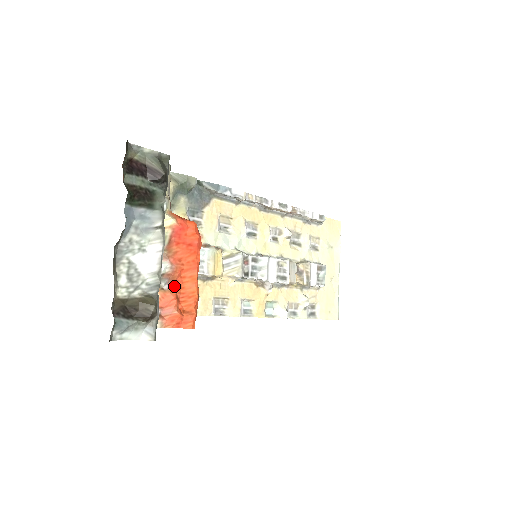
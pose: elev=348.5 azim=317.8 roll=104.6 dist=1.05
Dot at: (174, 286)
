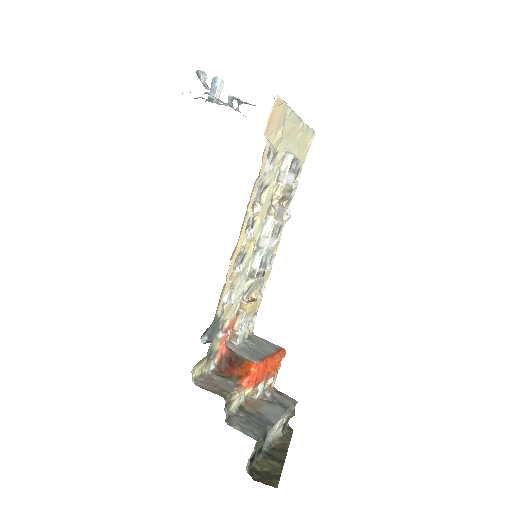
Dot at: (270, 373)
